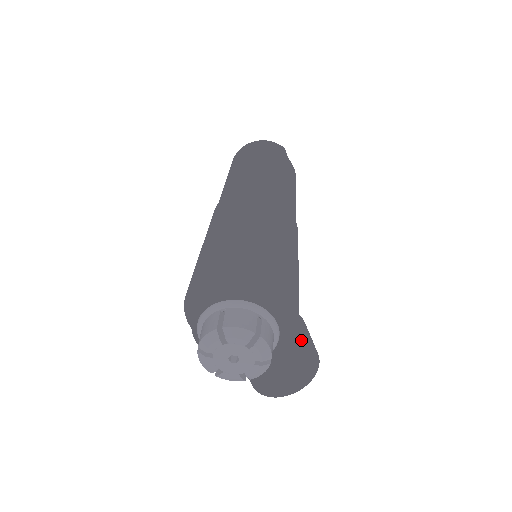
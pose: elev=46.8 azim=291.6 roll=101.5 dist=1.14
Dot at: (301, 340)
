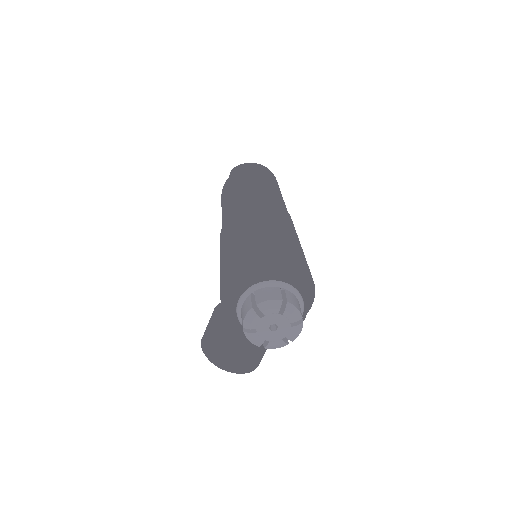
Dot at: occluded
